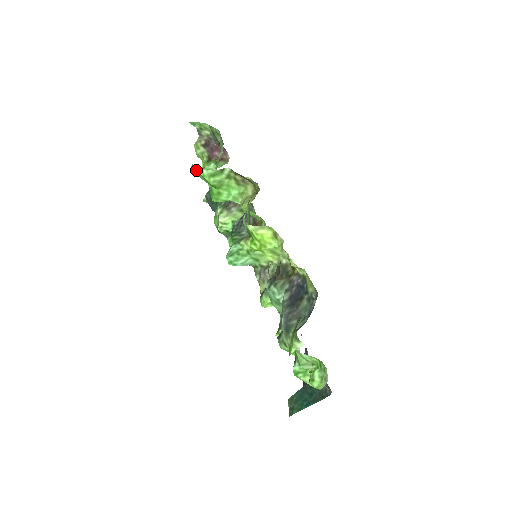
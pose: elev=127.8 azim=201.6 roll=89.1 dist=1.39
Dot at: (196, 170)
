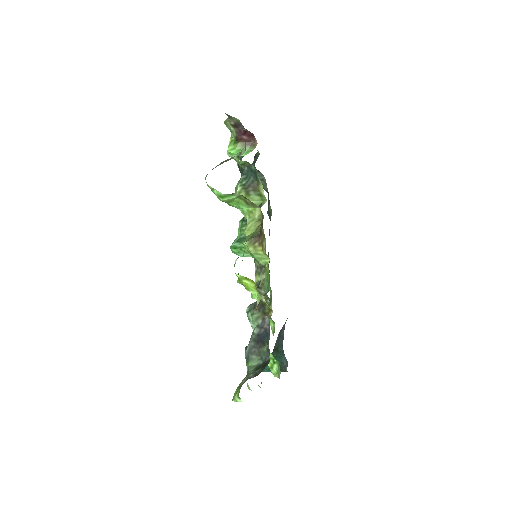
Dot at: (208, 186)
